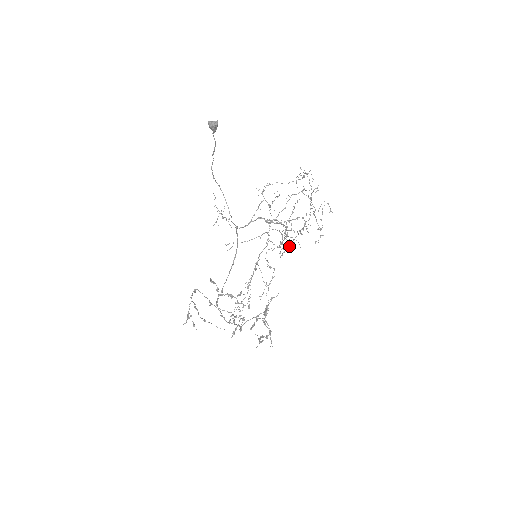
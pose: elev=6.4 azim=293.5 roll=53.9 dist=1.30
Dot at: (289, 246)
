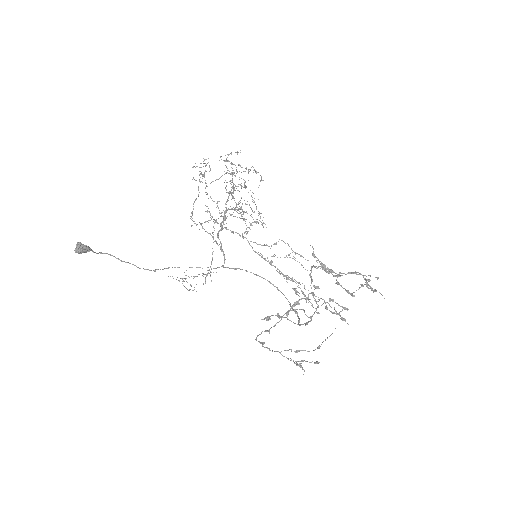
Dot at: occluded
